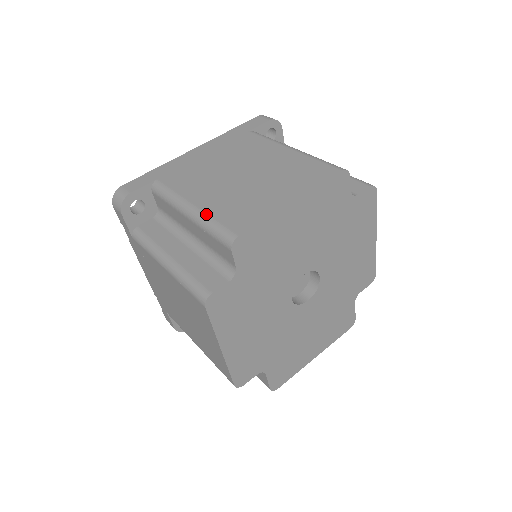
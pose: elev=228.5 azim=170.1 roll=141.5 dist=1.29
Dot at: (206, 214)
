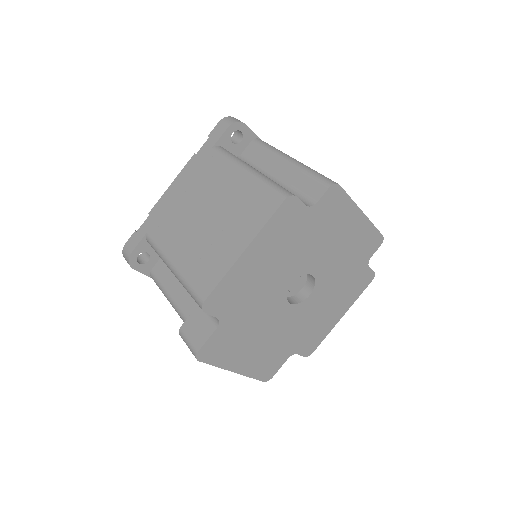
Dot at: (309, 167)
